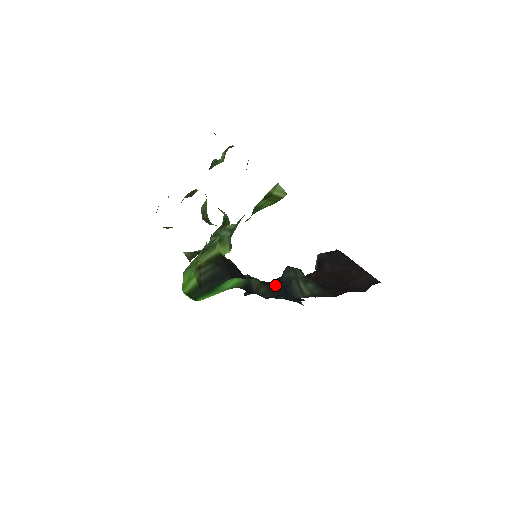
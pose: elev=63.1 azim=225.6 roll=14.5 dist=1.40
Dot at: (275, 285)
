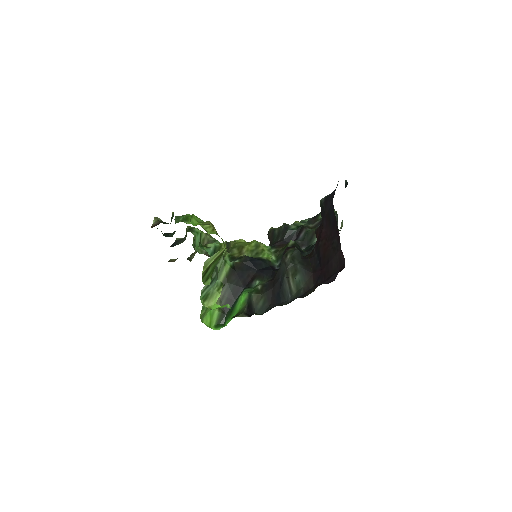
Dot at: (272, 287)
